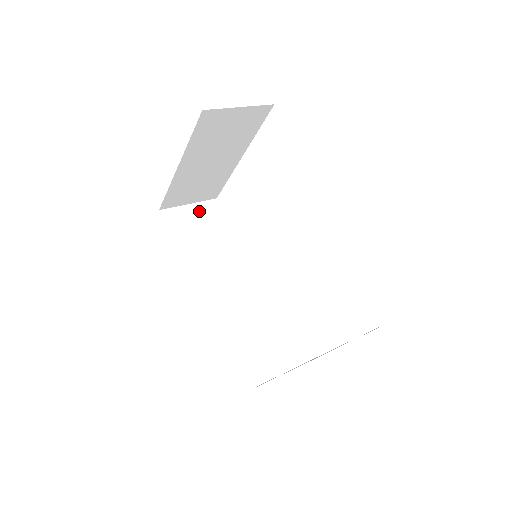
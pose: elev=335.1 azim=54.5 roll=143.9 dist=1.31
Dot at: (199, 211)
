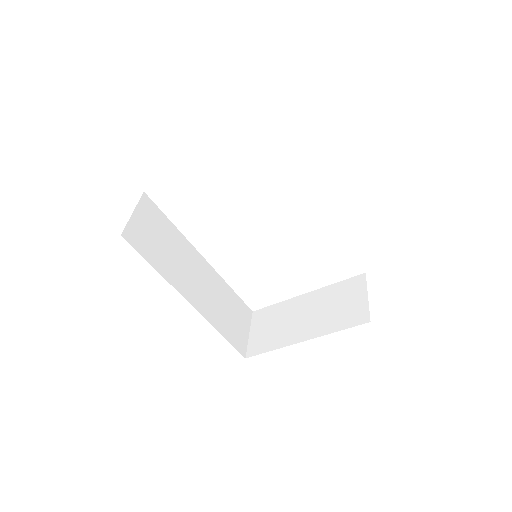
Dot at: (143, 215)
